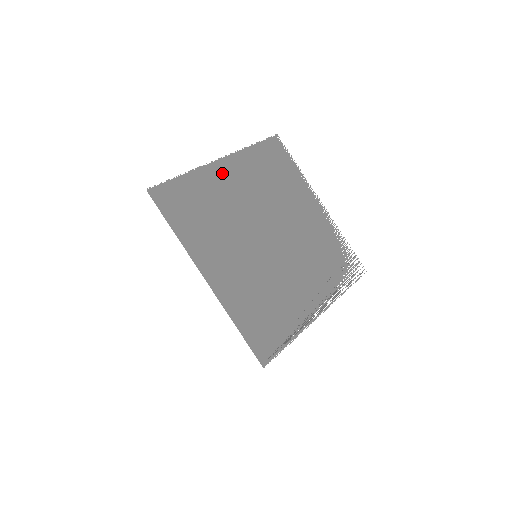
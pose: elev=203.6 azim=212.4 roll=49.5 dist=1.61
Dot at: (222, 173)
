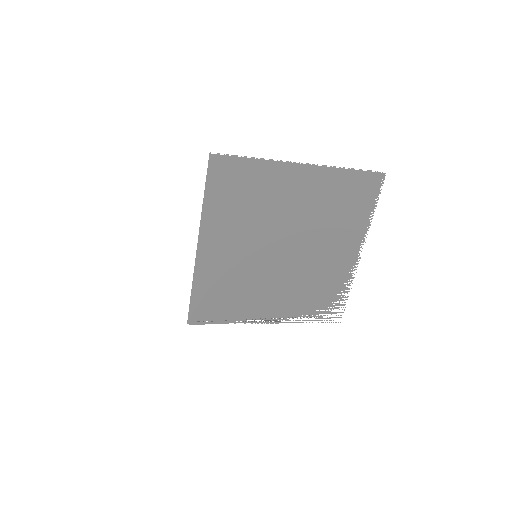
Dot at: (293, 177)
